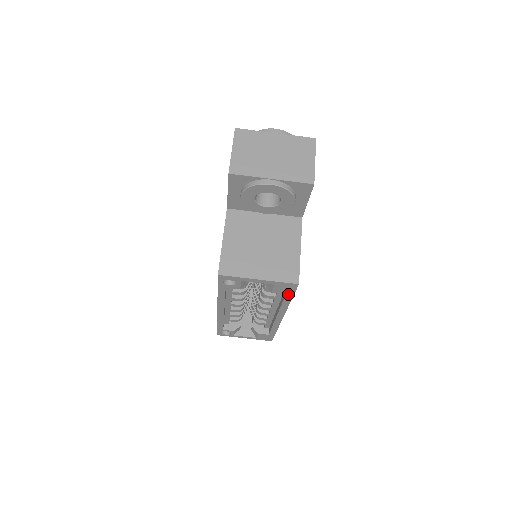
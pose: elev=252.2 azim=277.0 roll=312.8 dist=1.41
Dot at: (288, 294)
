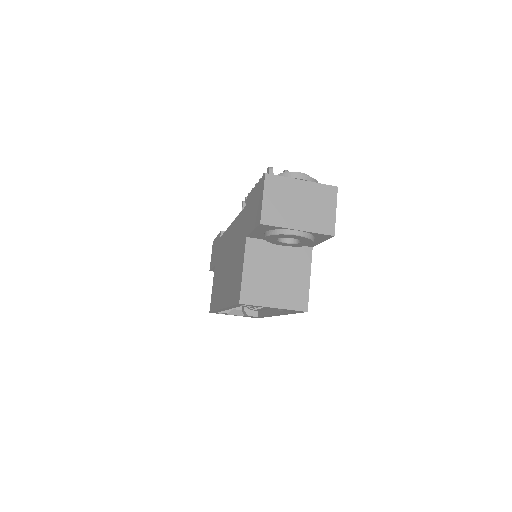
Dot at: (294, 312)
